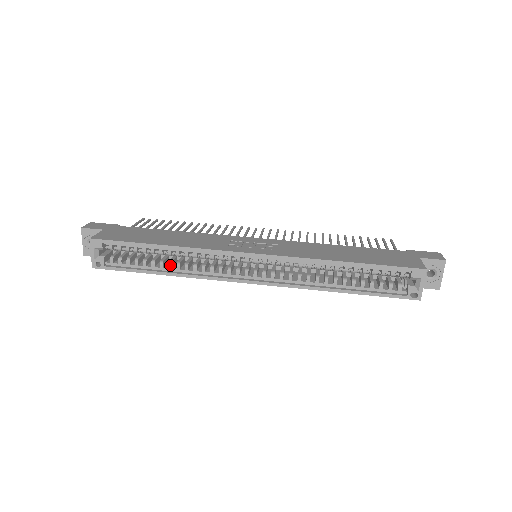
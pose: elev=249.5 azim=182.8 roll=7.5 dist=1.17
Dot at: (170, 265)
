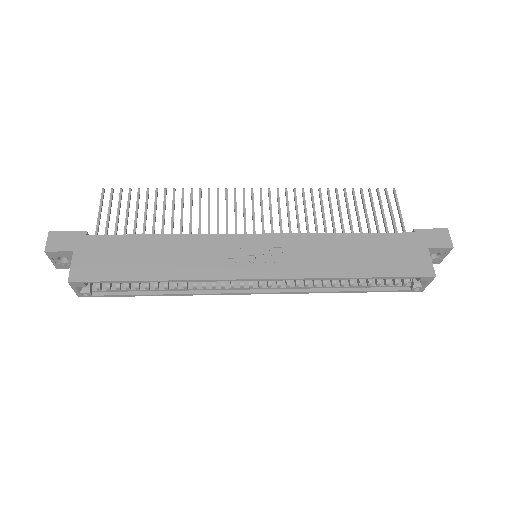
Dot at: (167, 288)
